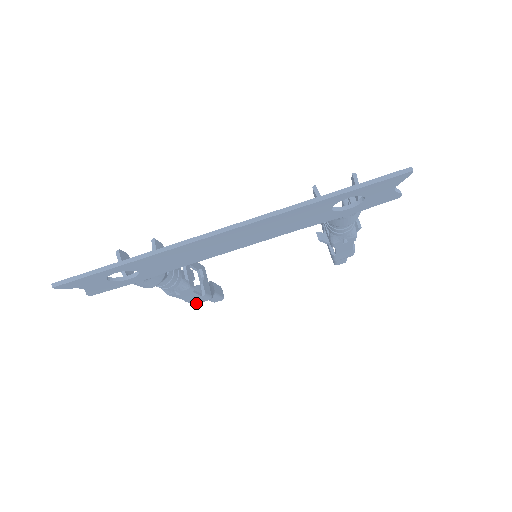
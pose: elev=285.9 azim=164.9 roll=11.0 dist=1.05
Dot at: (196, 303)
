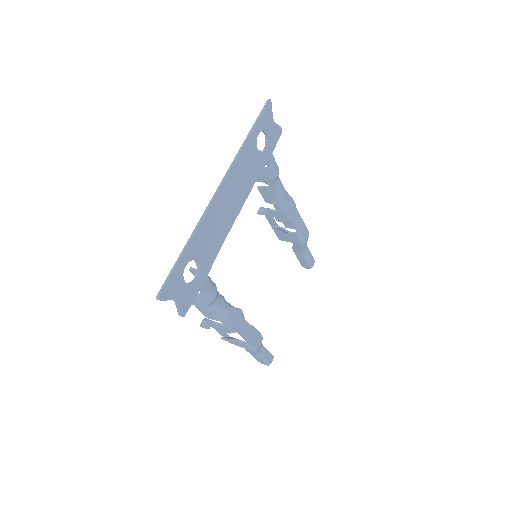
Dot at: (256, 348)
